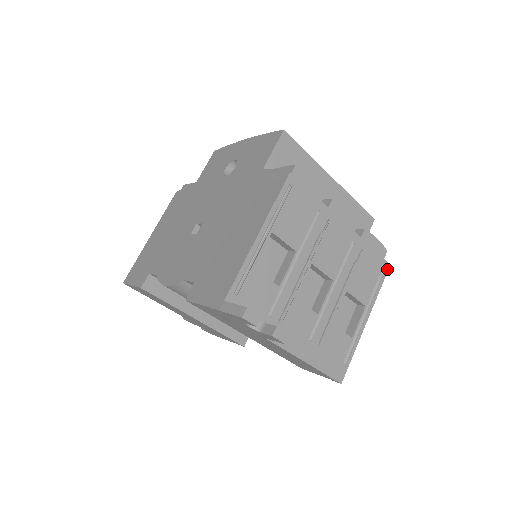
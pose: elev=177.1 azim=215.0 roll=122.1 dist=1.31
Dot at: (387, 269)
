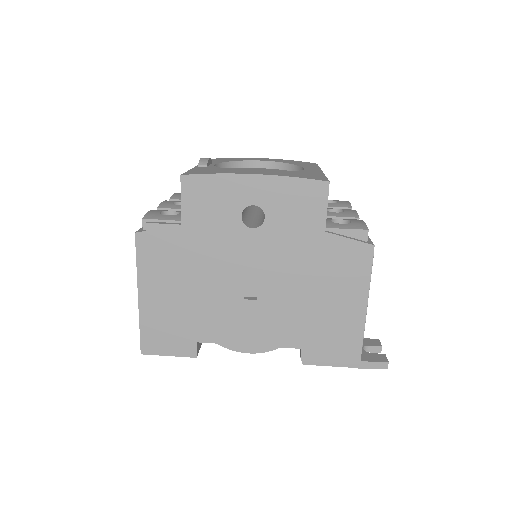
Dot at: occluded
